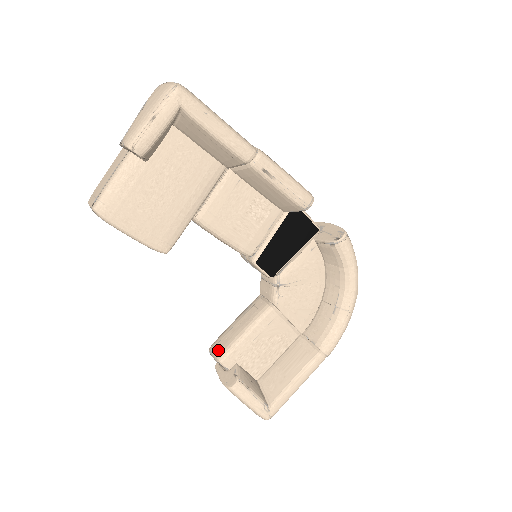
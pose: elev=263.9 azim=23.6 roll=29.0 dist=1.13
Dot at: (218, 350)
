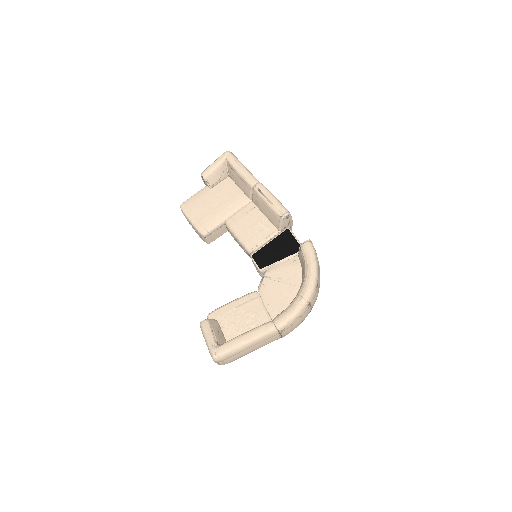
Dot at: occluded
